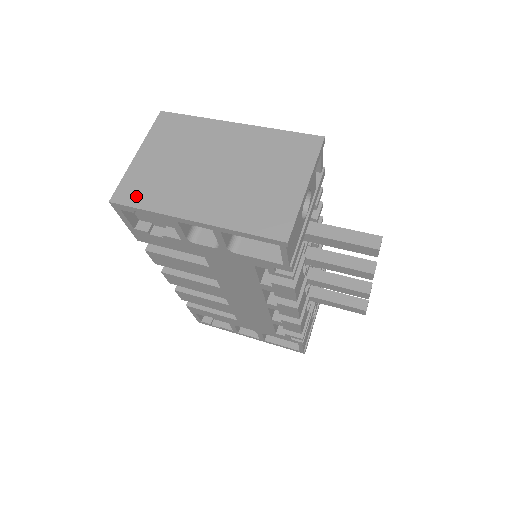
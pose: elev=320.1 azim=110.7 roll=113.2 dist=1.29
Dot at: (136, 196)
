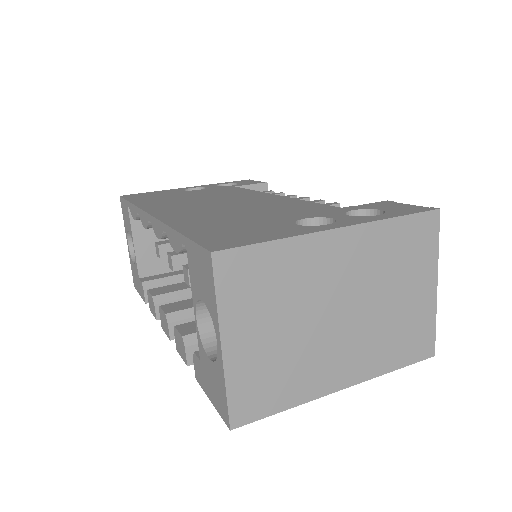
Dot at: (262, 403)
